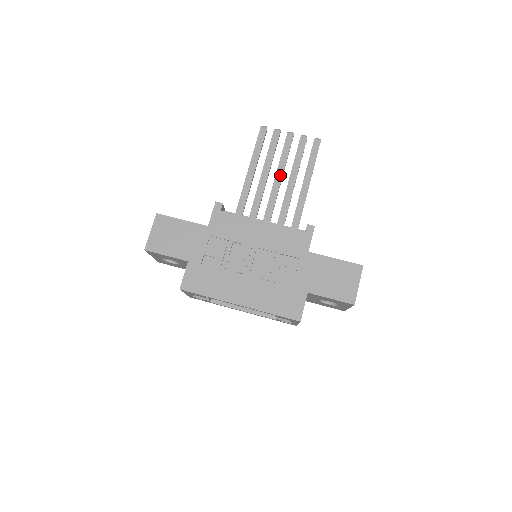
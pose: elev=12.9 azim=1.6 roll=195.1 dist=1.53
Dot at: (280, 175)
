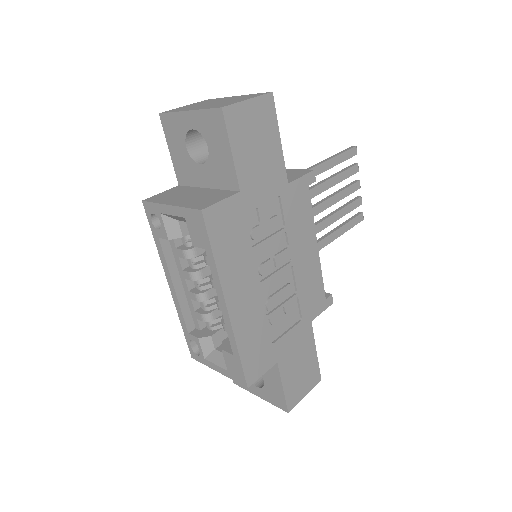
Dot at: (327, 205)
